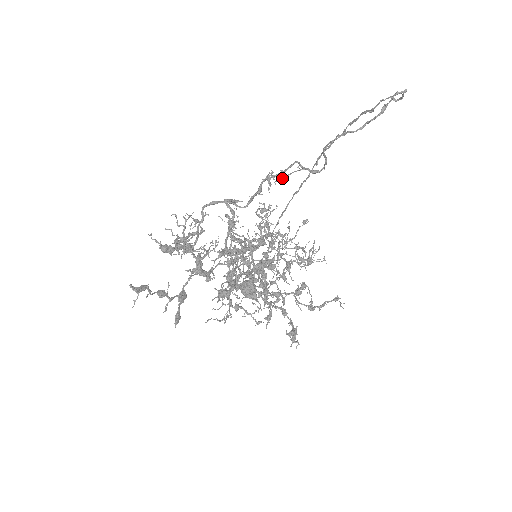
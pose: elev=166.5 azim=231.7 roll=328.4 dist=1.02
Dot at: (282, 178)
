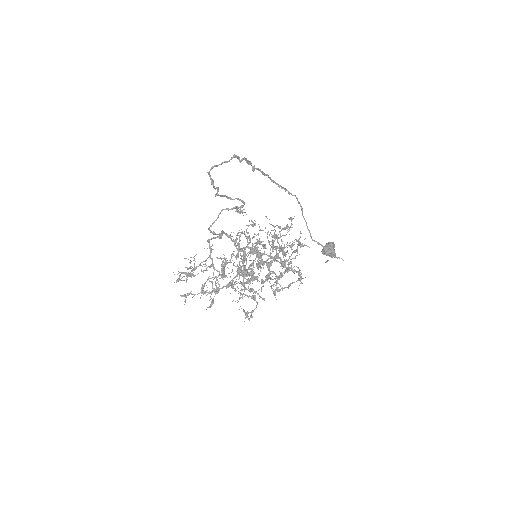
Dot at: occluded
